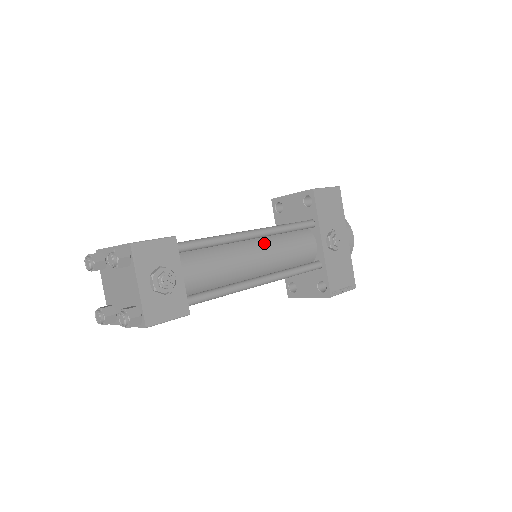
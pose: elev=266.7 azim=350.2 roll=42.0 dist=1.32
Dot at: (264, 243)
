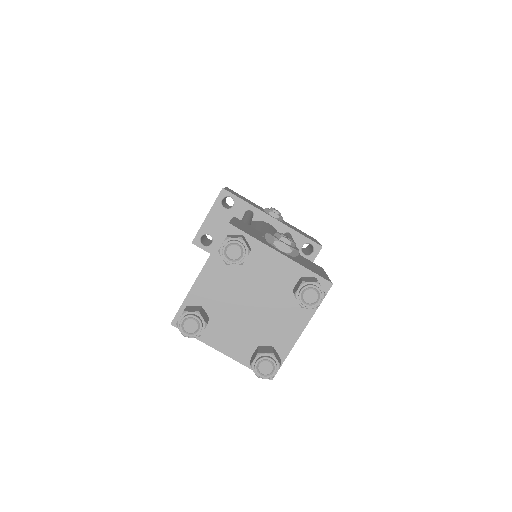
Dot at: (256, 229)
